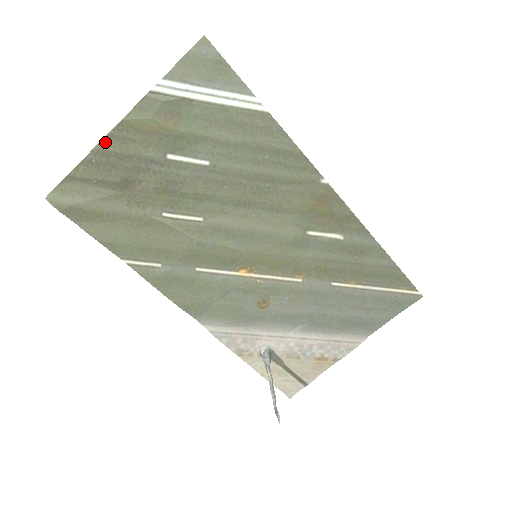
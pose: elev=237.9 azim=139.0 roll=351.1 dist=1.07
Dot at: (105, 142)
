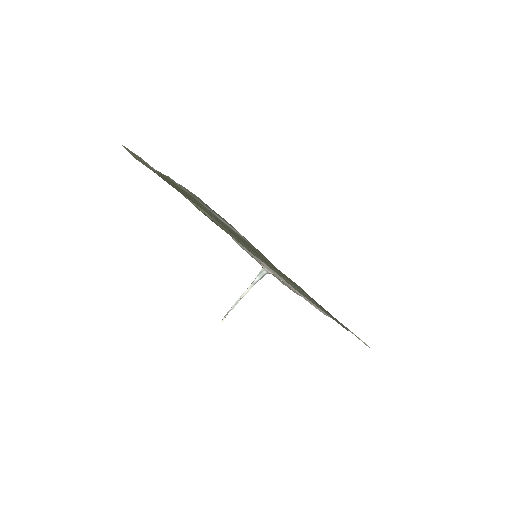
Dot at: occluded
